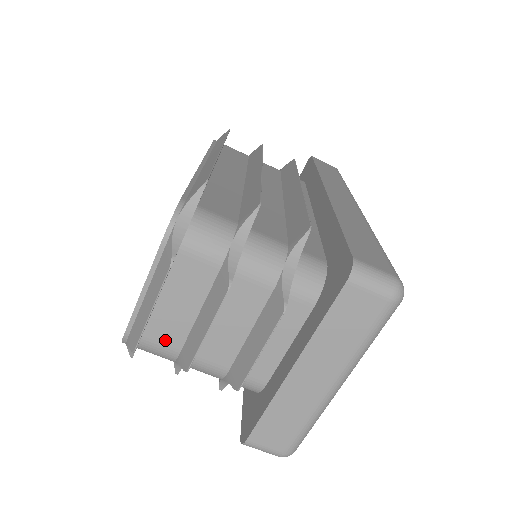
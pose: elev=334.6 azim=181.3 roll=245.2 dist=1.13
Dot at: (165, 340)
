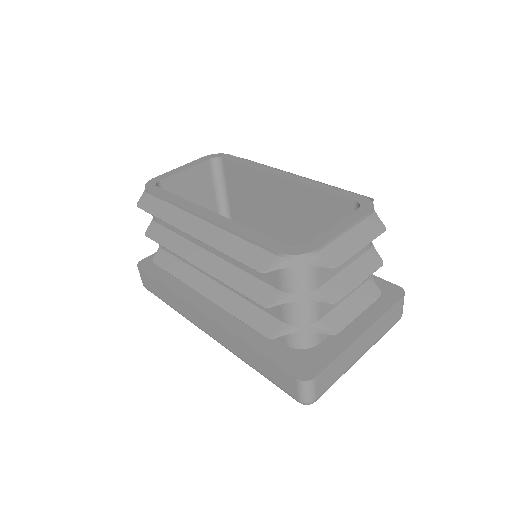
Dot at: (322, 273)
